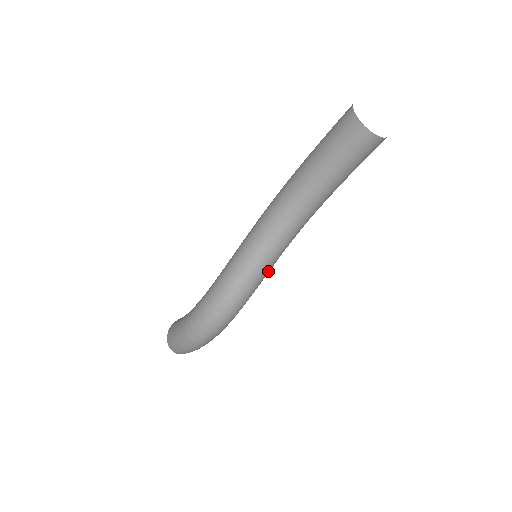
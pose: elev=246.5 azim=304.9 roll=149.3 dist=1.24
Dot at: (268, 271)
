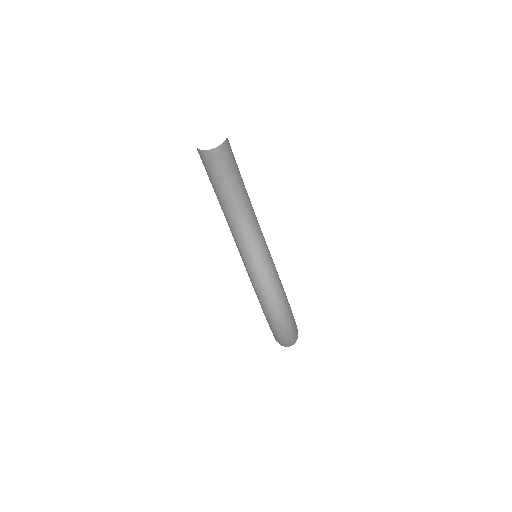
Dot at: (269, 256)
